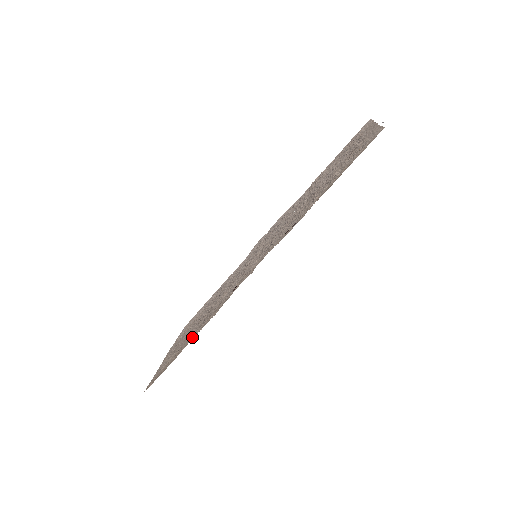
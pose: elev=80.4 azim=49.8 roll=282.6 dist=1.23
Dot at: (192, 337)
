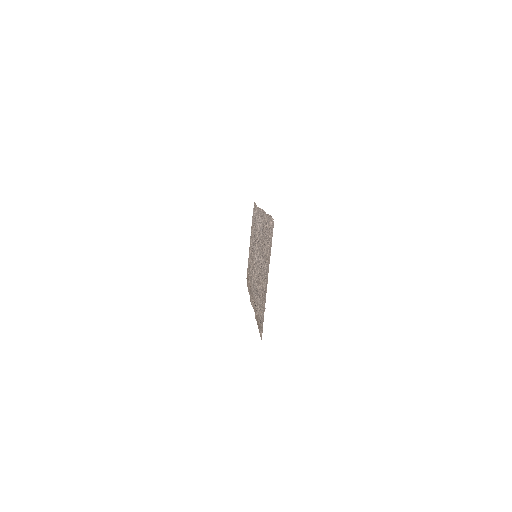
Dot at: (248, 286)
